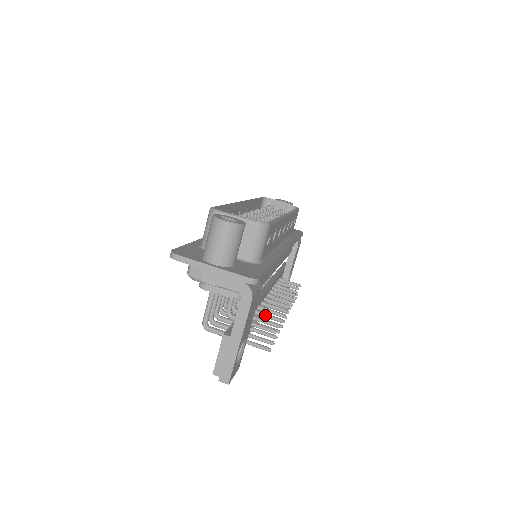
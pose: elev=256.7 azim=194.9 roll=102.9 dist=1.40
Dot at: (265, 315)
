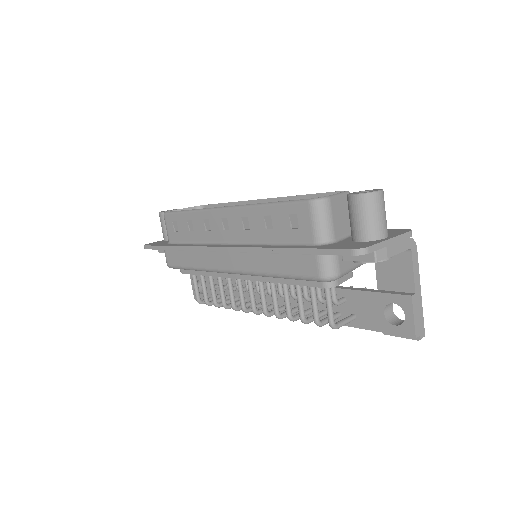
Dot at: occluded
